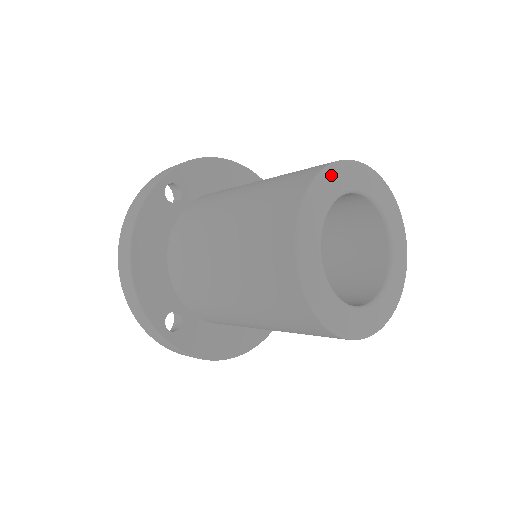
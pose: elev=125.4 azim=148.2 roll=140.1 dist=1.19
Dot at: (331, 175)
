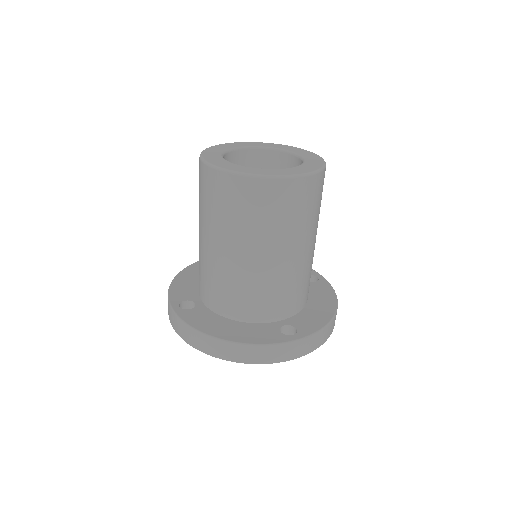
Dot at: (250, 143)
